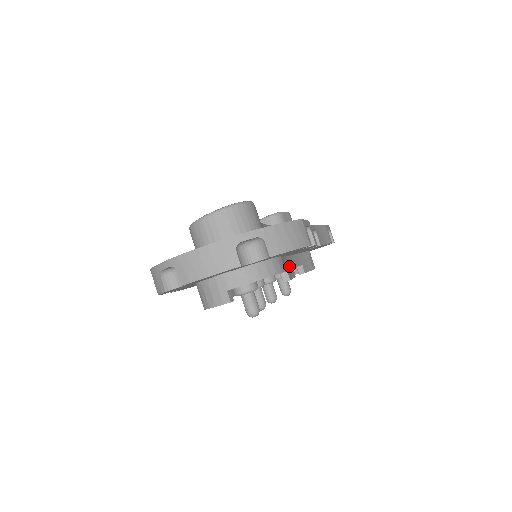
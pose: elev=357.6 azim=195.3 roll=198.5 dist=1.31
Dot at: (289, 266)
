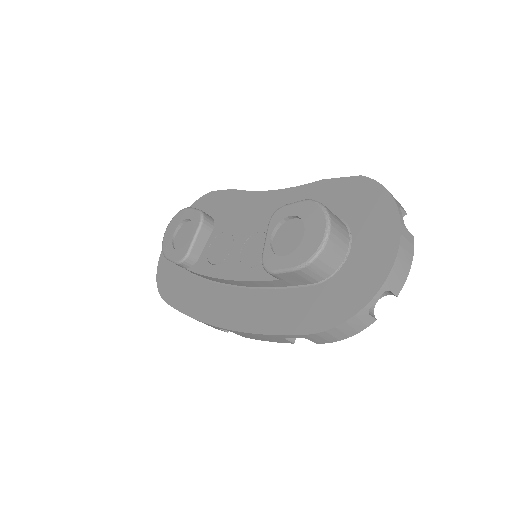
Dot at: occluded
